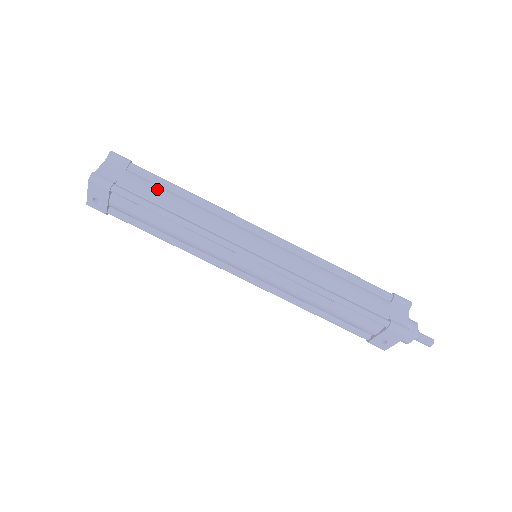
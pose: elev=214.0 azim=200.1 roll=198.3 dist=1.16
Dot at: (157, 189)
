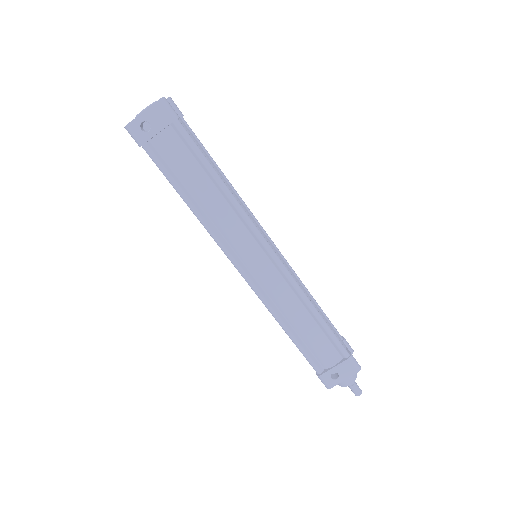
Dot at: (203, 150)
